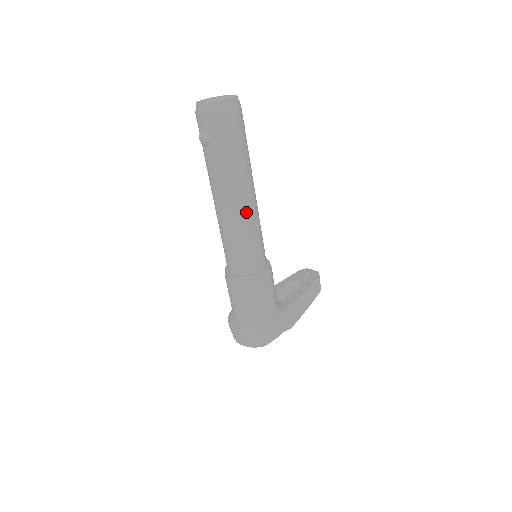
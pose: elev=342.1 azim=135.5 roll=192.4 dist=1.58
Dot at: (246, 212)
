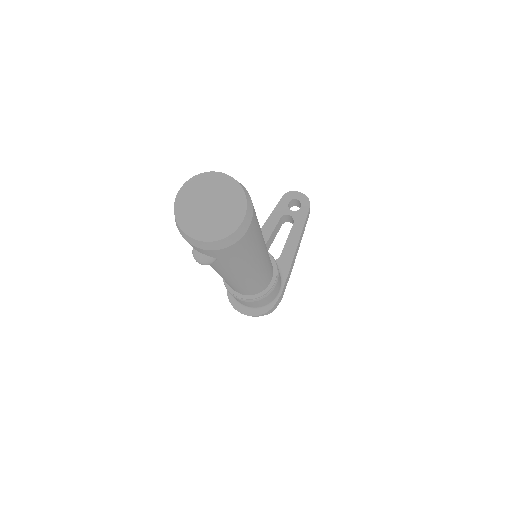
Dot at: (259, 272)
